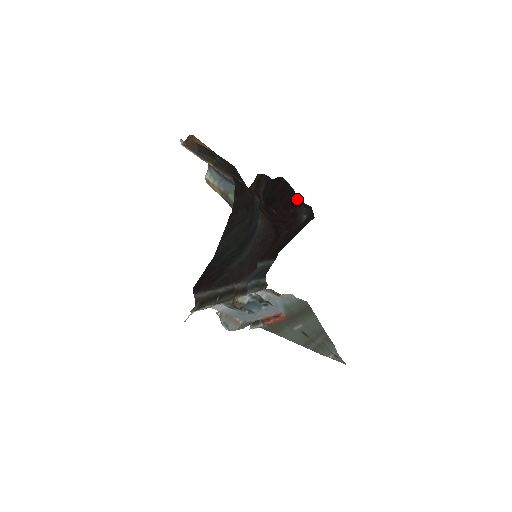
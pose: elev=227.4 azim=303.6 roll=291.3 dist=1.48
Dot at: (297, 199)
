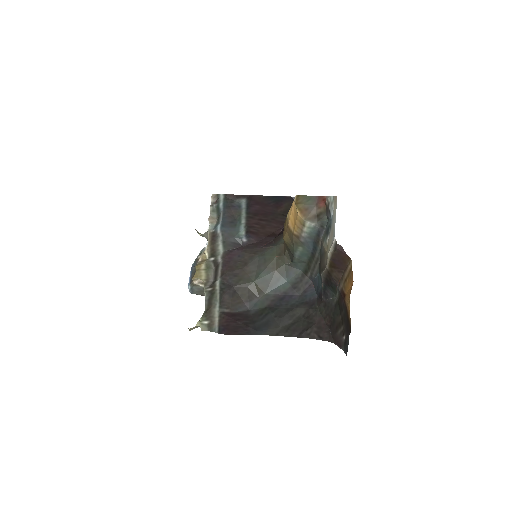
Dot at: occluded
